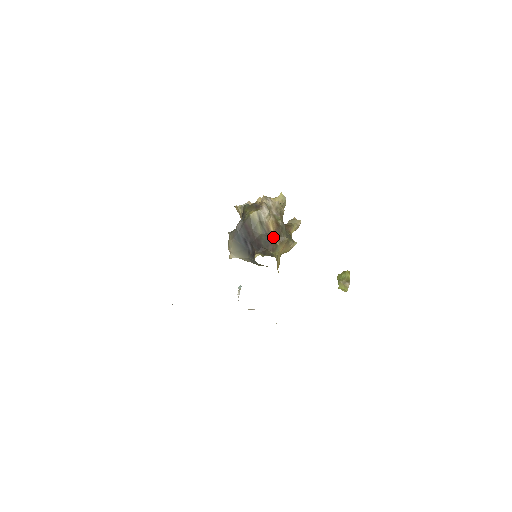
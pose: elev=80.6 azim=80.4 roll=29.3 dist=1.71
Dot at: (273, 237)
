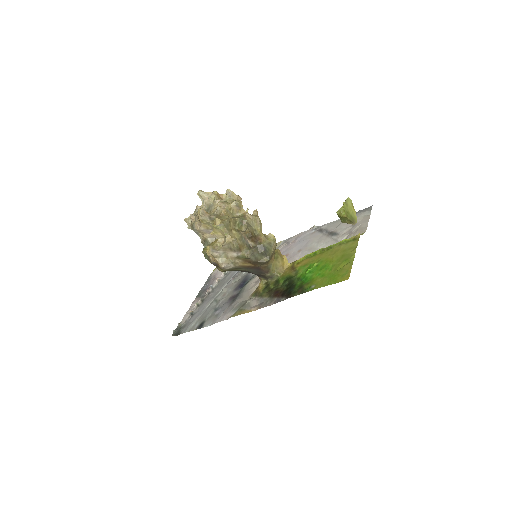
Dot at: (257, 267)
